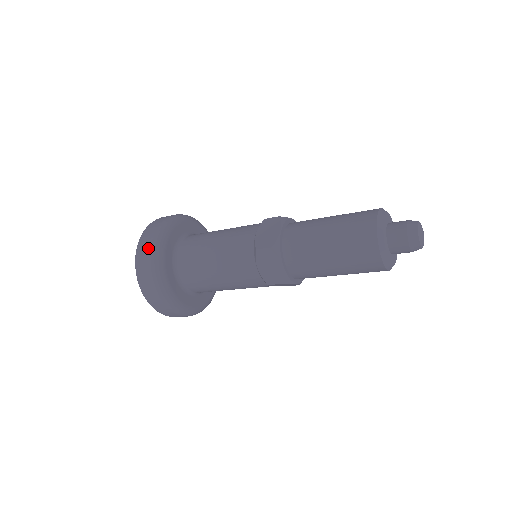
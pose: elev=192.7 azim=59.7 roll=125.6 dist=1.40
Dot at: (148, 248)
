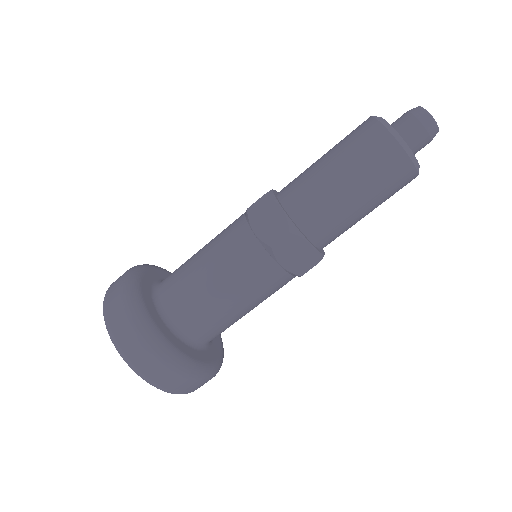
Dot at: (120, 277)
